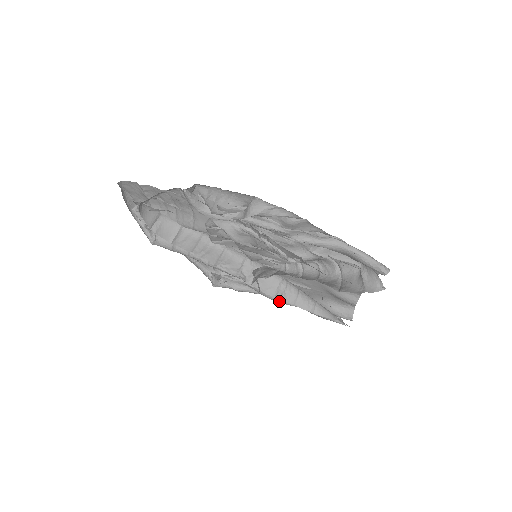
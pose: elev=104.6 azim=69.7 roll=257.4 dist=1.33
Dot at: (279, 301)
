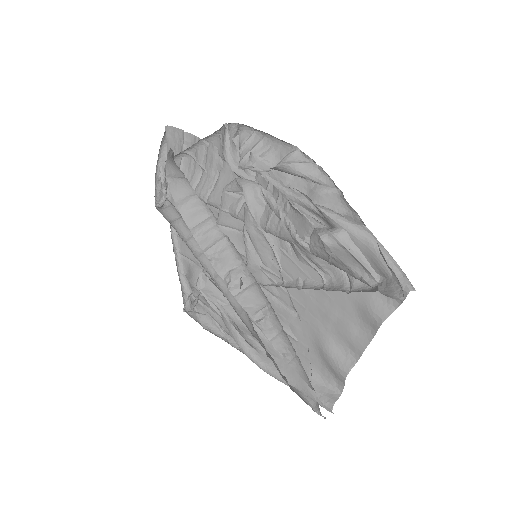
Dot at: (249, 354)
